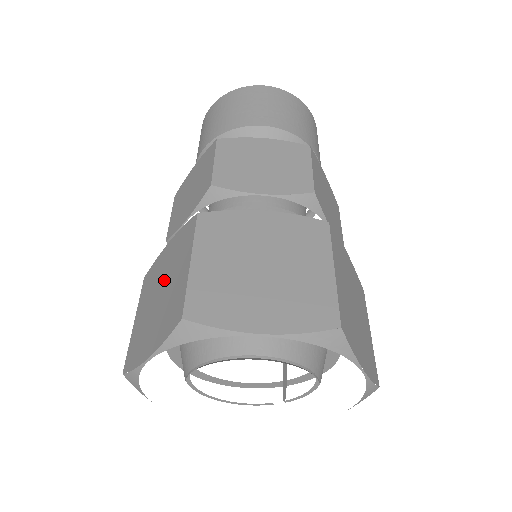
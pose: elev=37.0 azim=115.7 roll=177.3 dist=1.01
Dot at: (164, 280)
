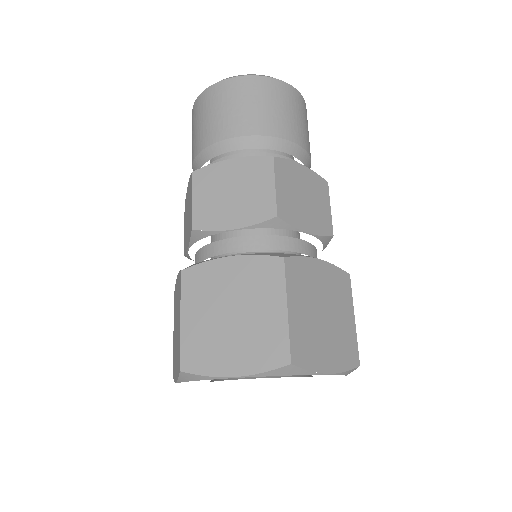
Dot at: (237, 302)
